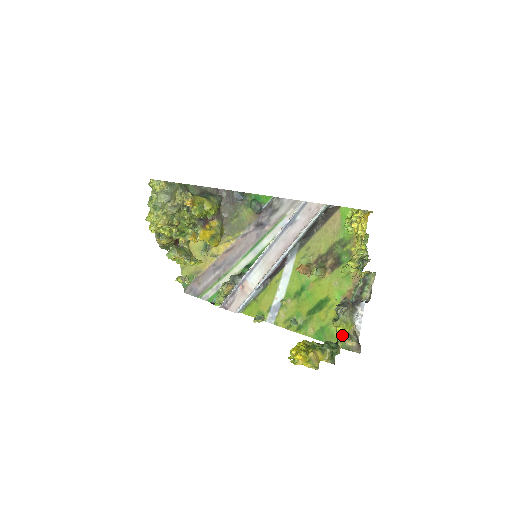
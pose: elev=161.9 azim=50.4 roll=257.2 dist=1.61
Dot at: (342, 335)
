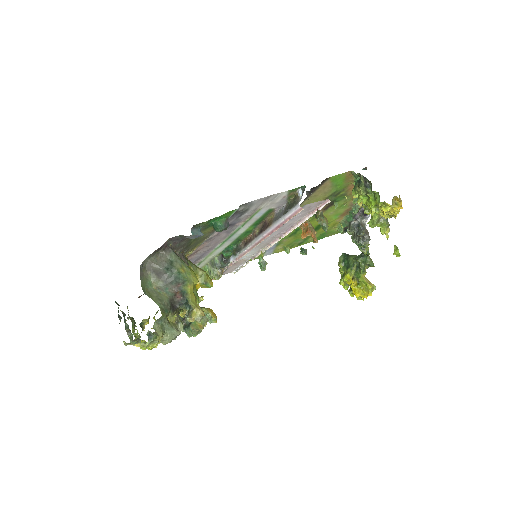
Dot at: (368, 250)
